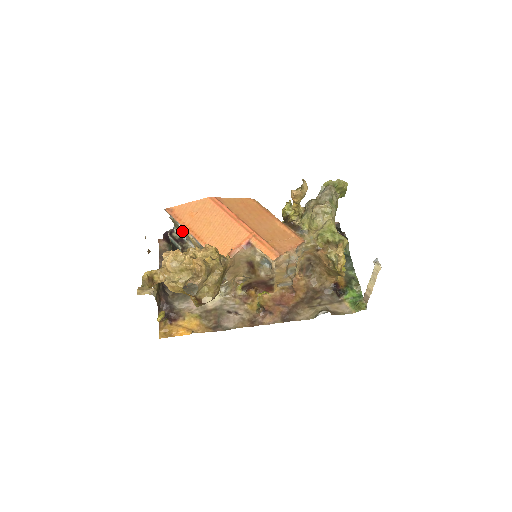
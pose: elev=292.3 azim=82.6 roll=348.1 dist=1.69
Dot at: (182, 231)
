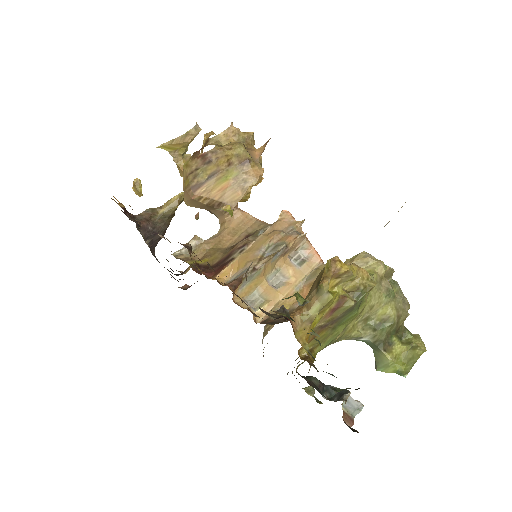
Dot at: occluded
